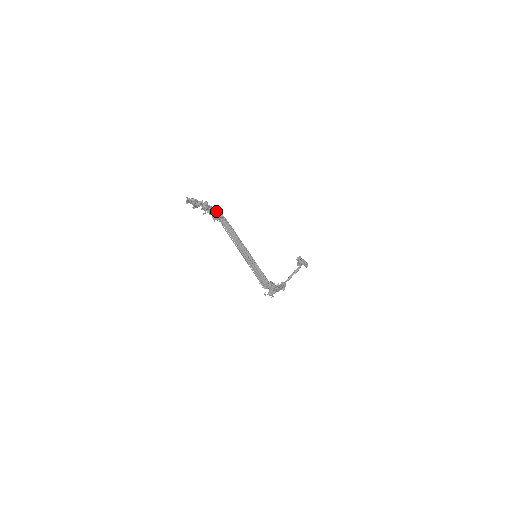
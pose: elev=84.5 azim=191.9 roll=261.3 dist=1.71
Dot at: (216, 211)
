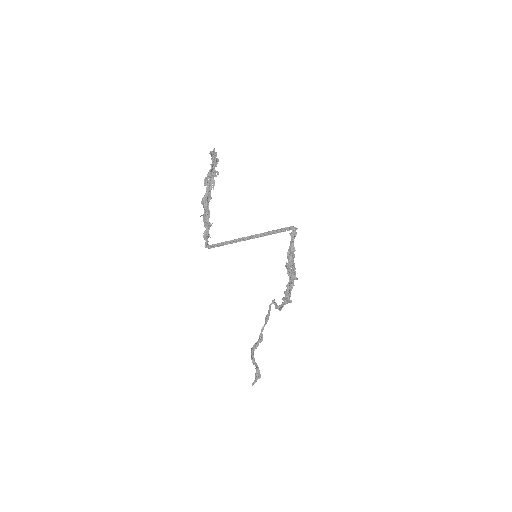
Dot at: (206, 218)
